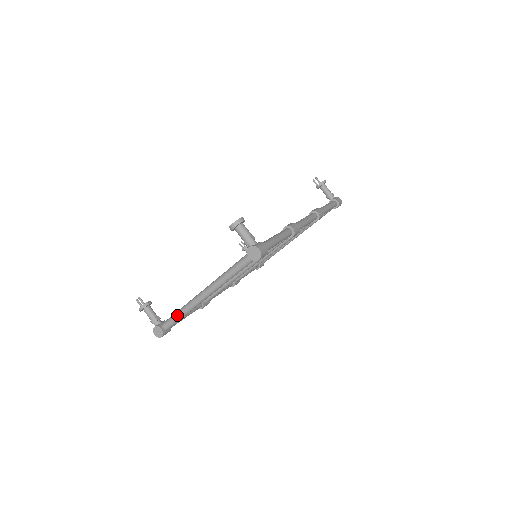
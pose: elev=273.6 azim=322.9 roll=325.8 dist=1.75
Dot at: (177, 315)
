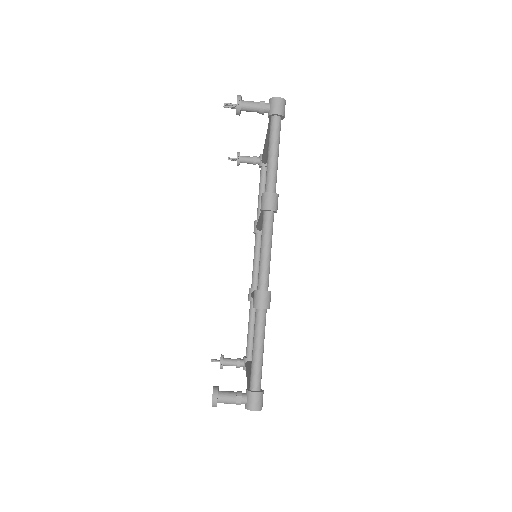
Dot at: occluded
